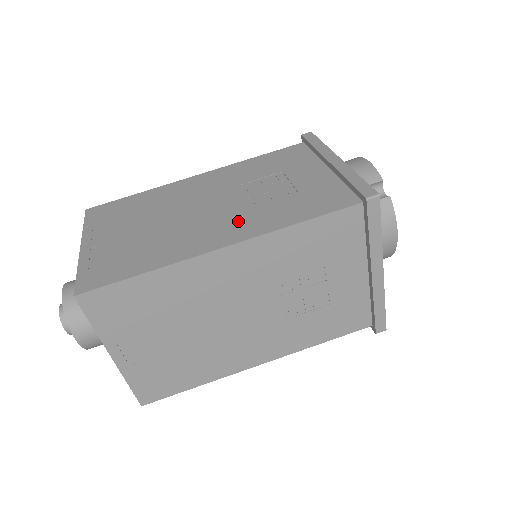
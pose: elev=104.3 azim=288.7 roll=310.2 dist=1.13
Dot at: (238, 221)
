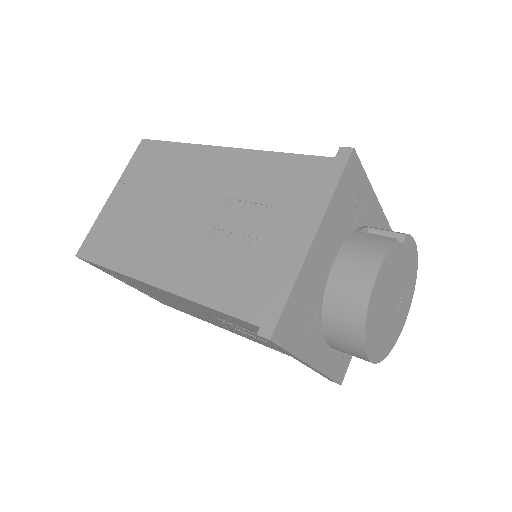
Dot at: occluded
